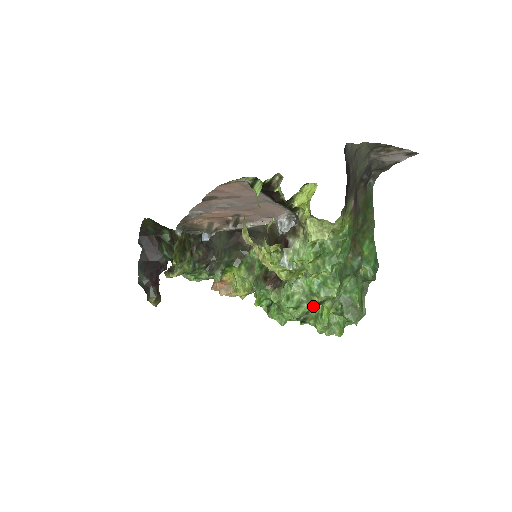
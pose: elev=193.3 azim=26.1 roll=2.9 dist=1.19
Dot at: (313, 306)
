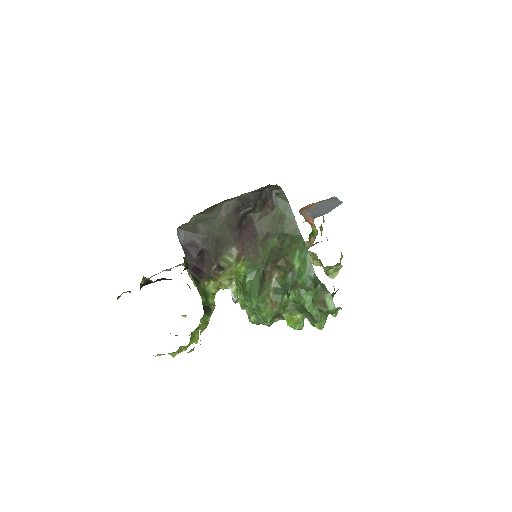
Dot at: occluded
